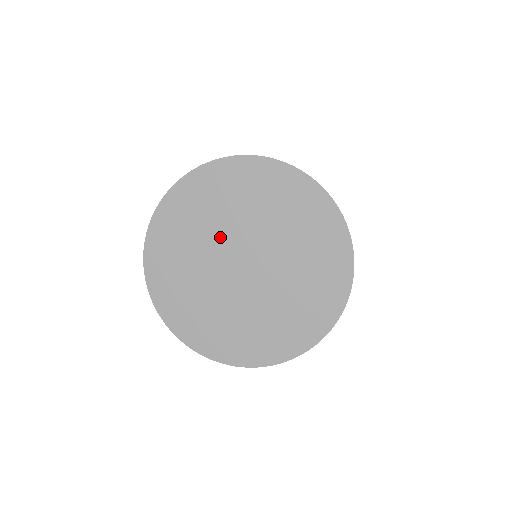
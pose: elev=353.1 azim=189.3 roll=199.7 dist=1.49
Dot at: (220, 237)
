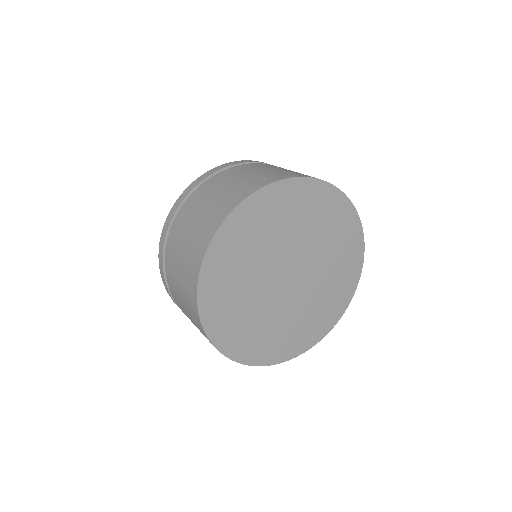
Dot at: (260, 286)
